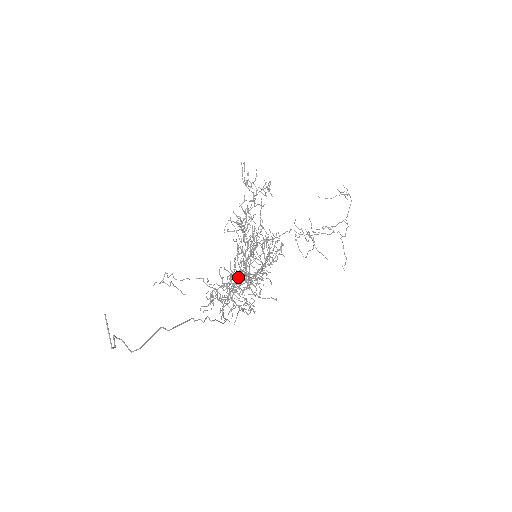
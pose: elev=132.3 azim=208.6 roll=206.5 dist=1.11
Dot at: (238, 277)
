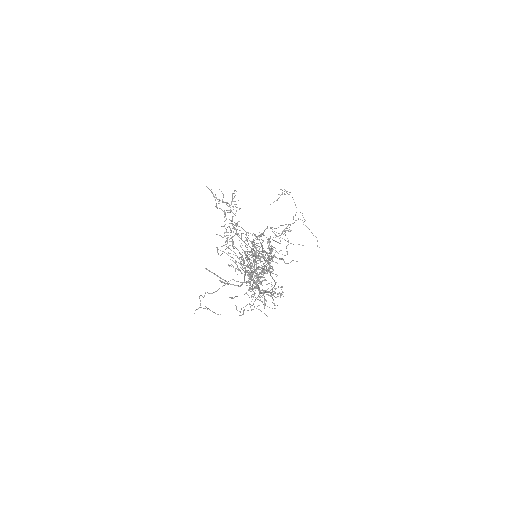
Dot at: (259, 259)
